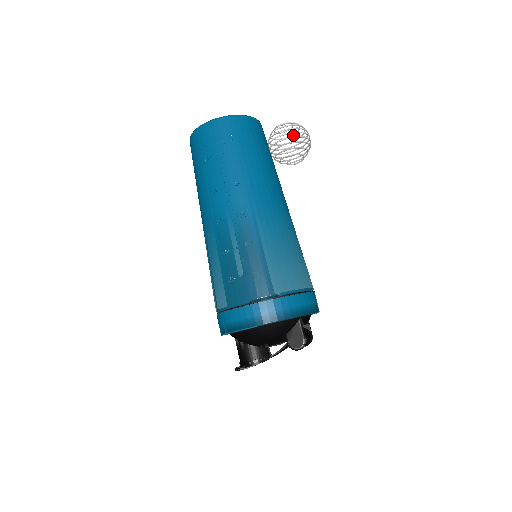
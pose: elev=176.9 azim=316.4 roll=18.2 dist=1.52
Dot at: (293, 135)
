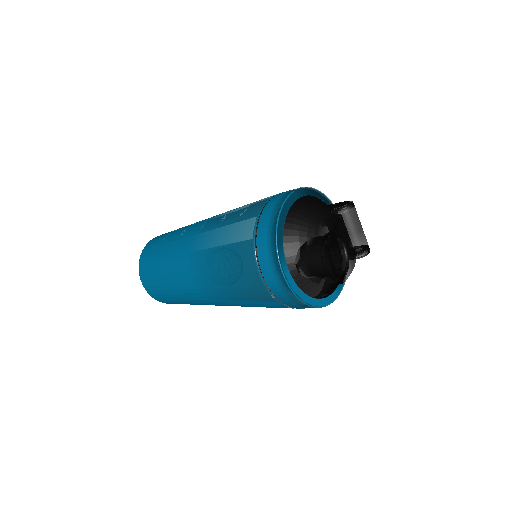
Dot at: occluded
